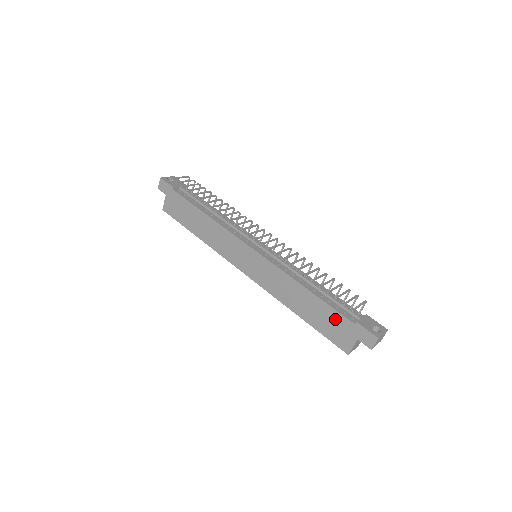
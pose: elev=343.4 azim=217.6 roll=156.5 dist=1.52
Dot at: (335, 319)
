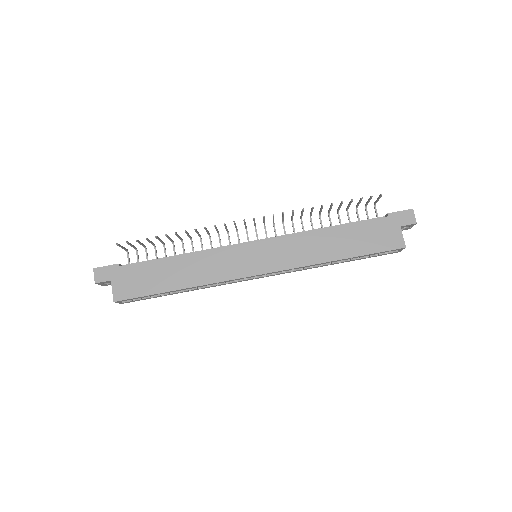
Dot at: (371, 228)
